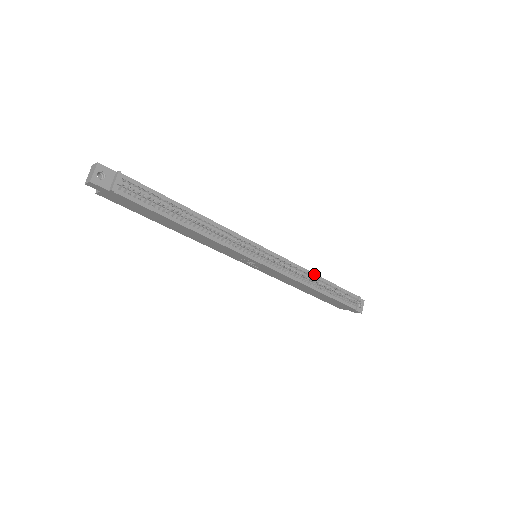
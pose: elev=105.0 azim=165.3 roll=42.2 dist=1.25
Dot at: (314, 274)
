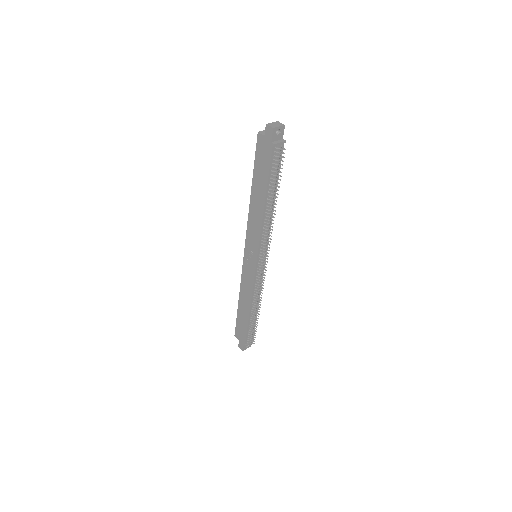
Dot at: occluded
